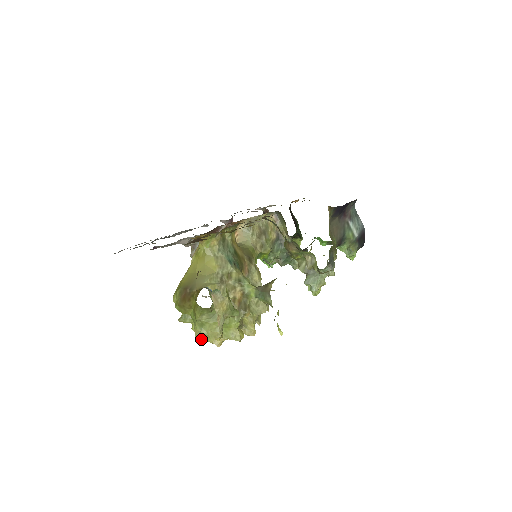
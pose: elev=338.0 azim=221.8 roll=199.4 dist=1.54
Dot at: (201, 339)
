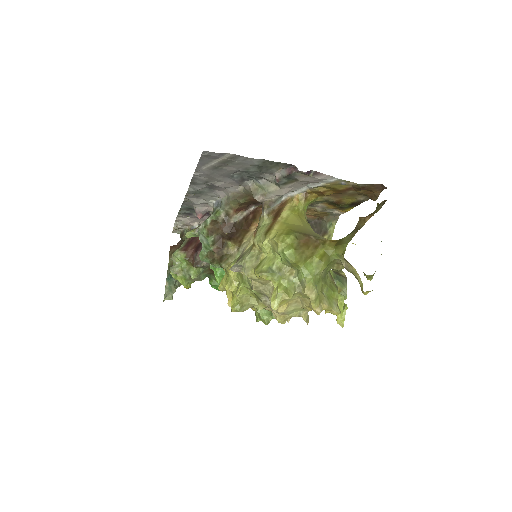
Dot at: (277, 307)
